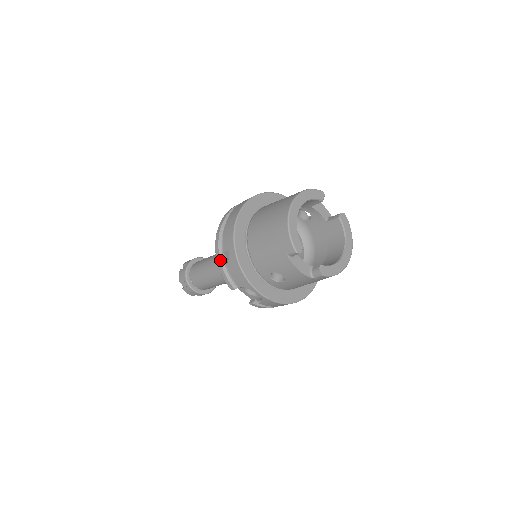
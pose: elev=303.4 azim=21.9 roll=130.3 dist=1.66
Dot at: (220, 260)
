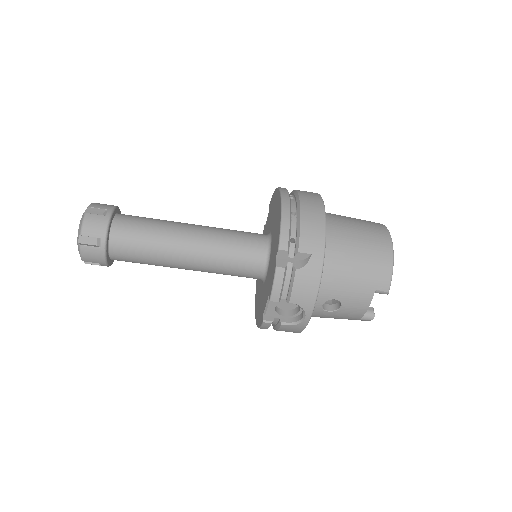
Dot at: (205, 239)
